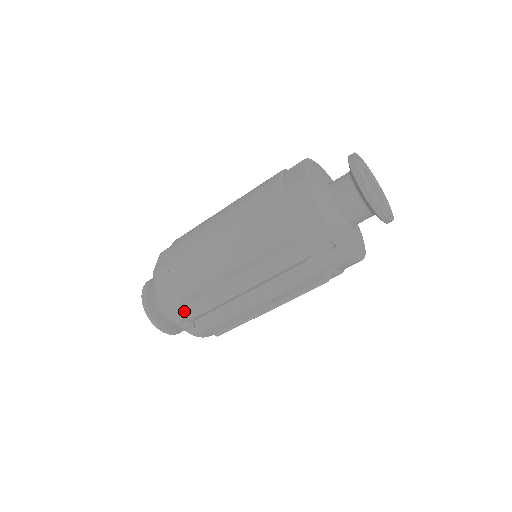
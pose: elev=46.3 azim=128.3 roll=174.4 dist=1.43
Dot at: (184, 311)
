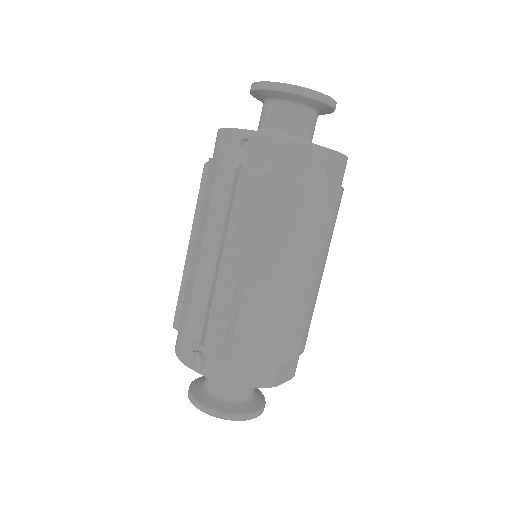
Dot at: (187, 342)
